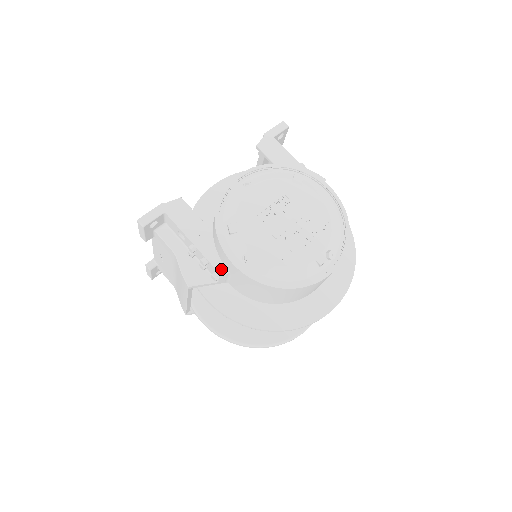
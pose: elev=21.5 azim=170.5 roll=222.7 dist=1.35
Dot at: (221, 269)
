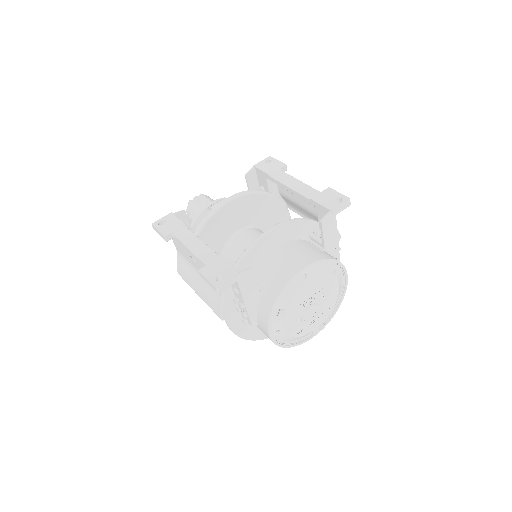
Dot at: (254, 323)
